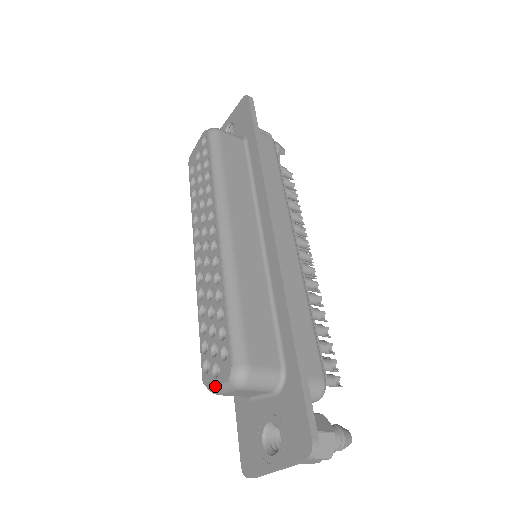
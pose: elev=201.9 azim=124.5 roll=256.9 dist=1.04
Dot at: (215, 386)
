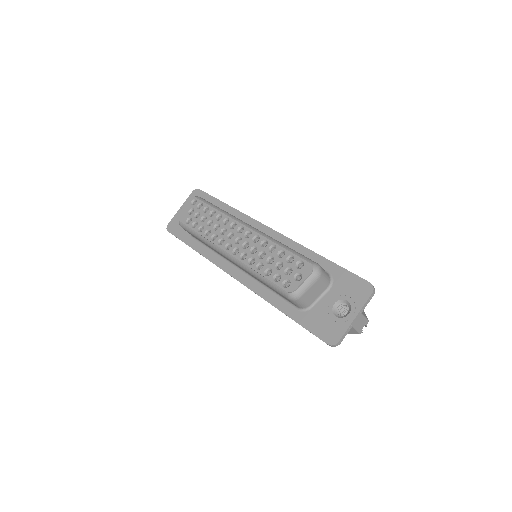
Dot at: (301, 286)
